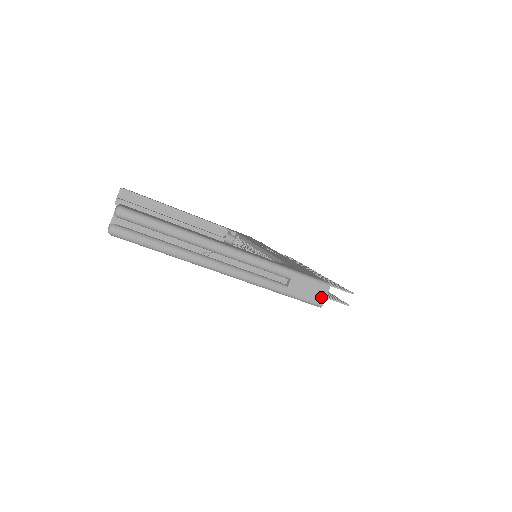
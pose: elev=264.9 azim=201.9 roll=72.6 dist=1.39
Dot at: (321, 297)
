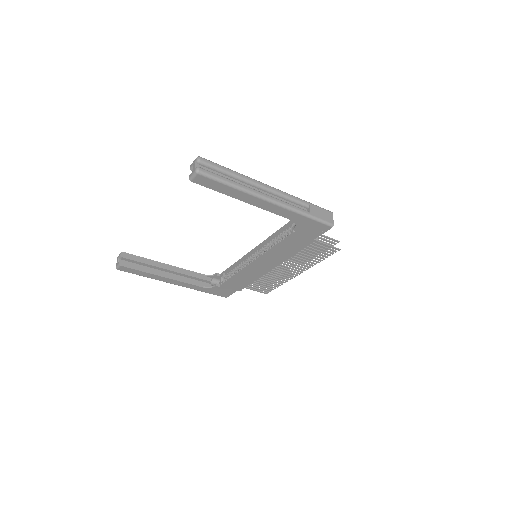
Dot at: (331, 219)
